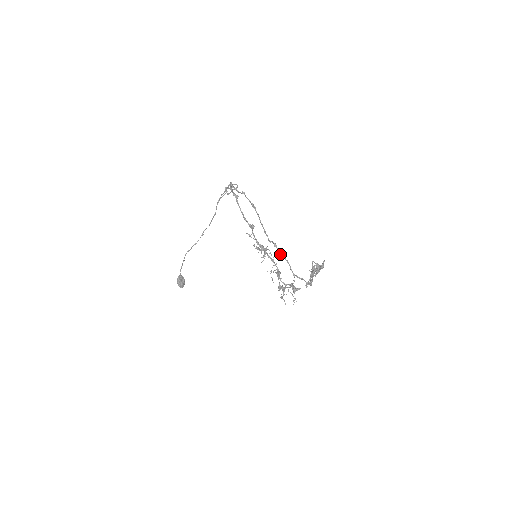
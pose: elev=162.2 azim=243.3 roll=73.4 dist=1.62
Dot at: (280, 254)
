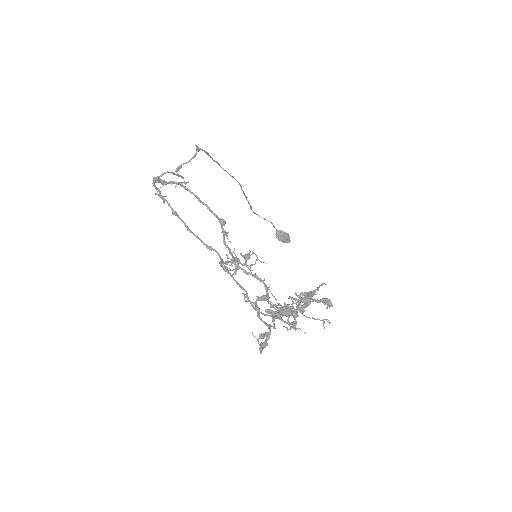
Dot at: occluded
